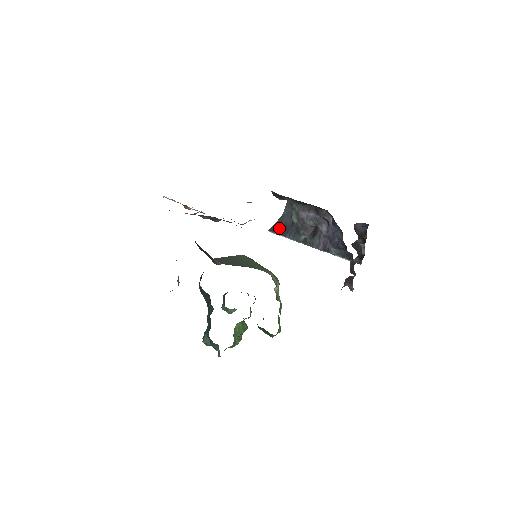
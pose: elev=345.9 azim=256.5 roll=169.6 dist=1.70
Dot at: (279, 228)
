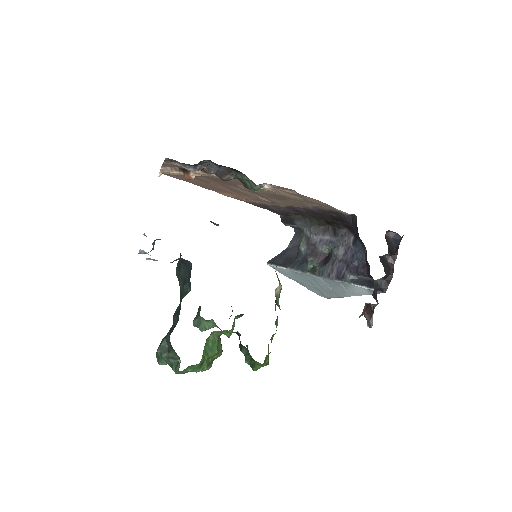
Dot at: (281, 260)
